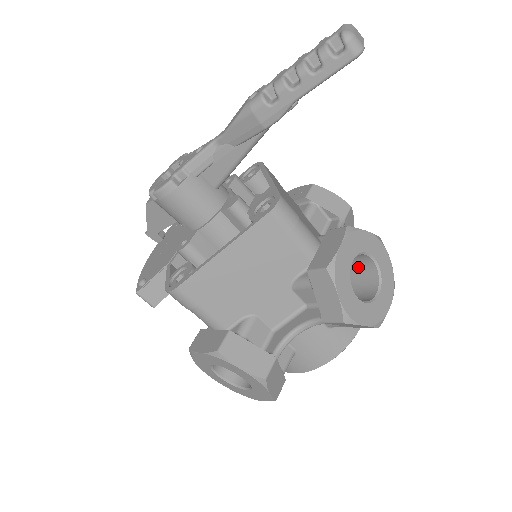
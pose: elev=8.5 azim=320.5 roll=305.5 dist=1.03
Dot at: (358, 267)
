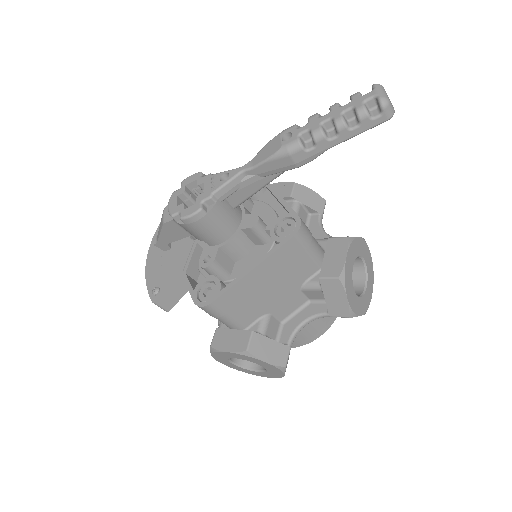
Dot at: occluded
